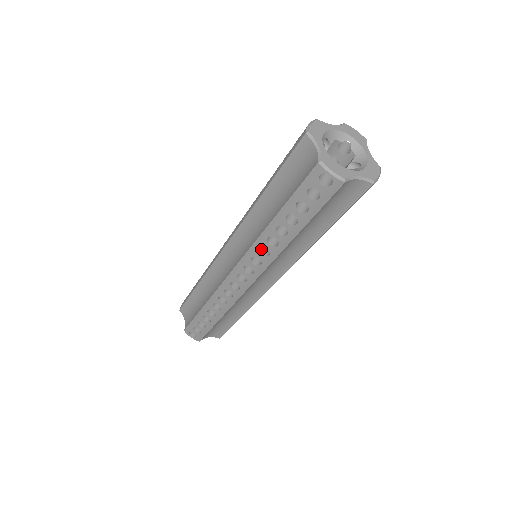
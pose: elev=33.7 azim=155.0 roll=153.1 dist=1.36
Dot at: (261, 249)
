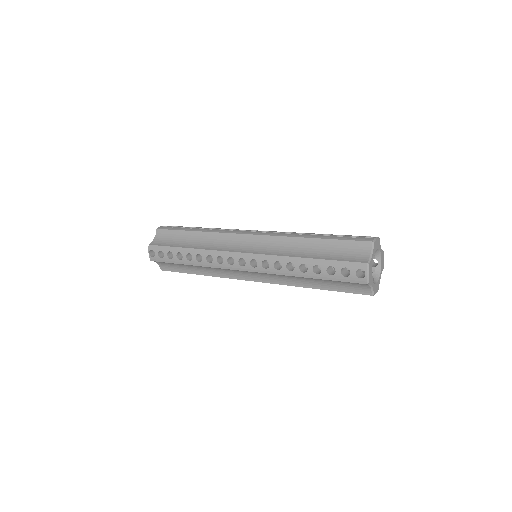
Dot at: (276, 262)
